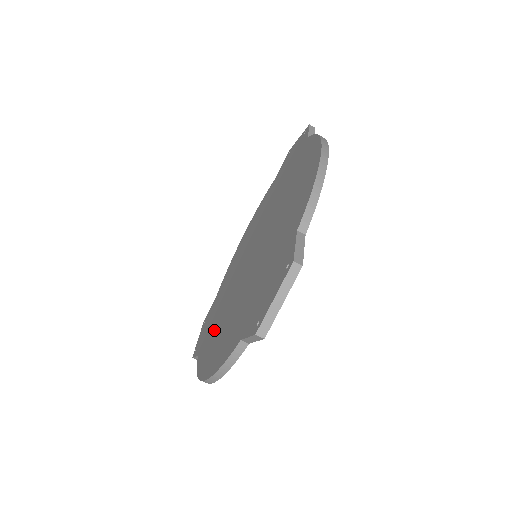
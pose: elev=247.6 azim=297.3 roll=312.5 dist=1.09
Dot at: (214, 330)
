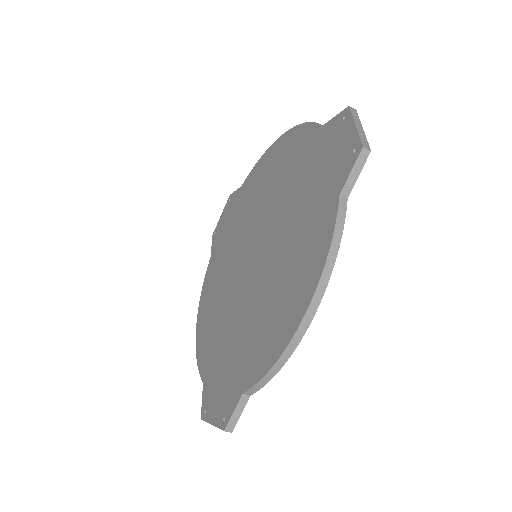
Dot at: (218, 268)
